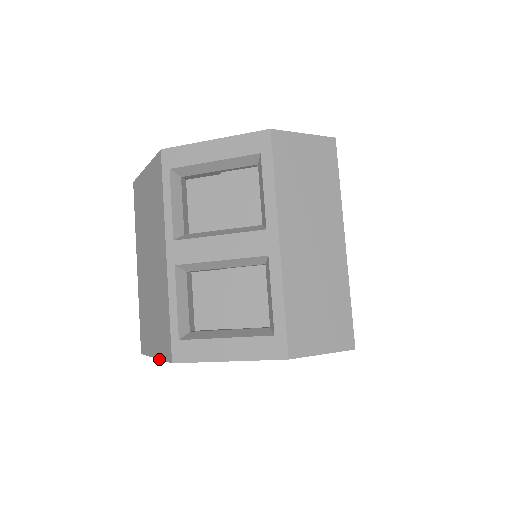
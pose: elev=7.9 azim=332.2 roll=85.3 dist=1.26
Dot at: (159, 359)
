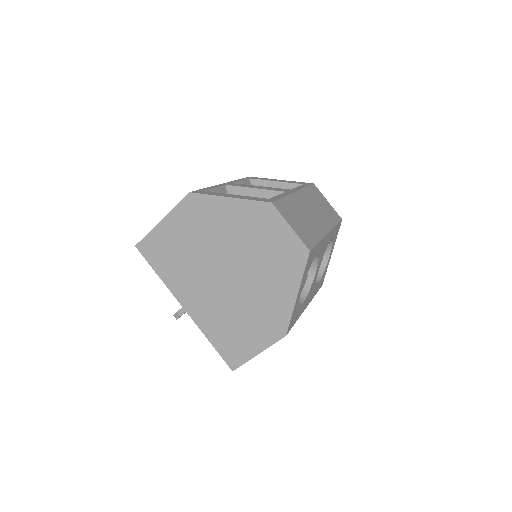
Dot at: (169, 212)
